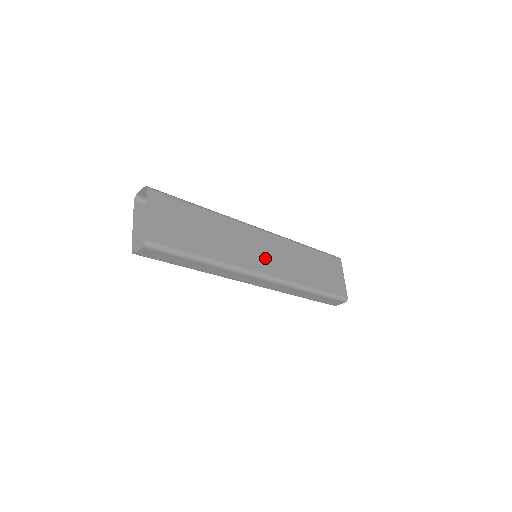
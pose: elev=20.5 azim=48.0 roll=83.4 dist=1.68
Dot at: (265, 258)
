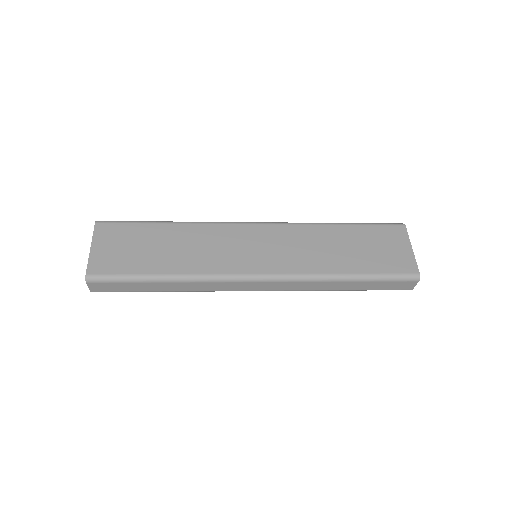
Dot at: (259, 255)
